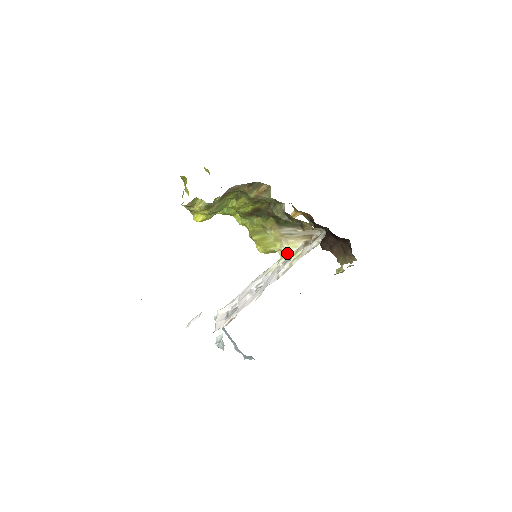
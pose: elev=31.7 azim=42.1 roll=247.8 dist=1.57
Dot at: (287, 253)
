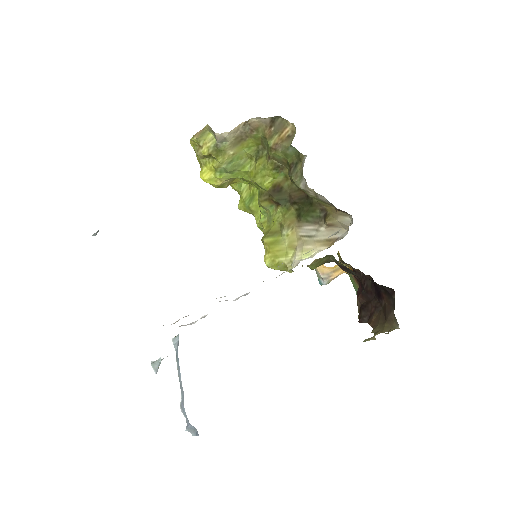
Dot at: (296, 262)
